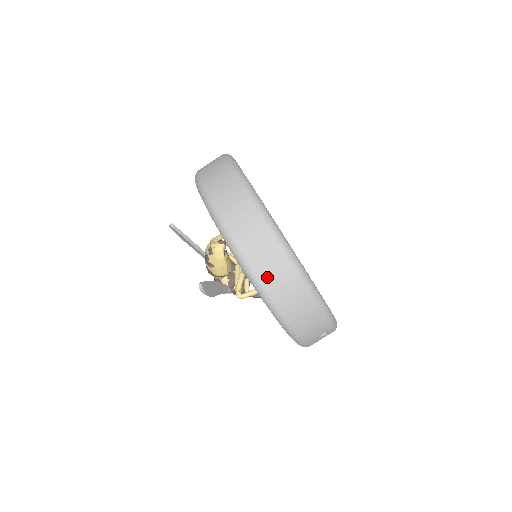
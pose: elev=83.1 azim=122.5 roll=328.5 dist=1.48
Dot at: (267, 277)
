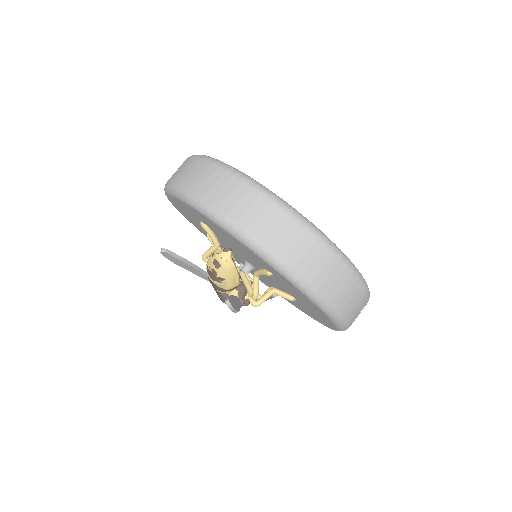
Dot at: (303, 266)
